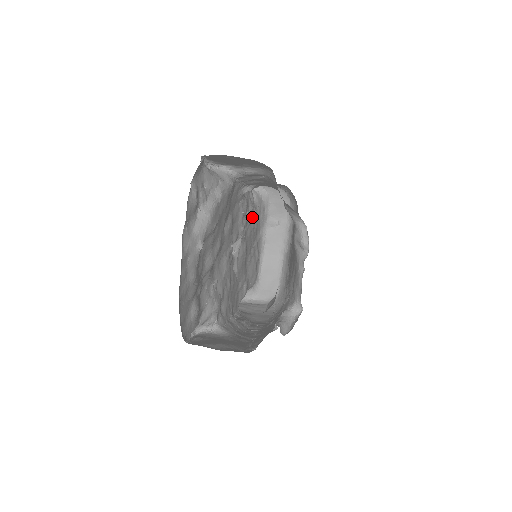
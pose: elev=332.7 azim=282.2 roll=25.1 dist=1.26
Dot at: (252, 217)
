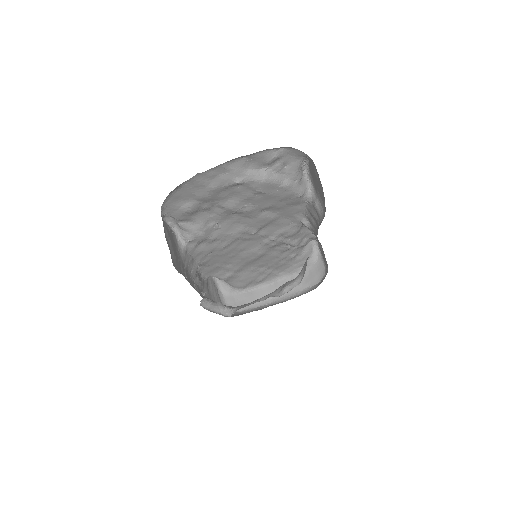
Dot at: (289, 253)
